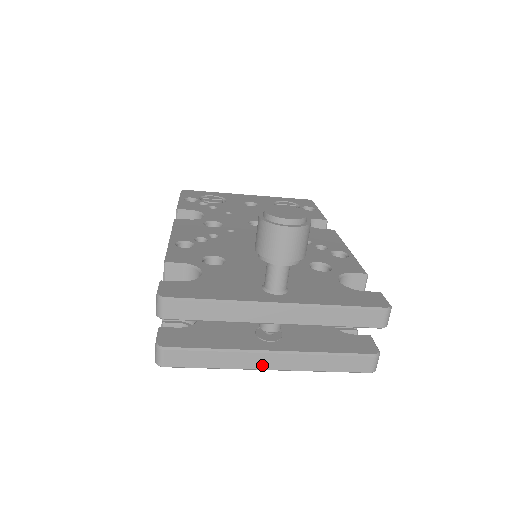
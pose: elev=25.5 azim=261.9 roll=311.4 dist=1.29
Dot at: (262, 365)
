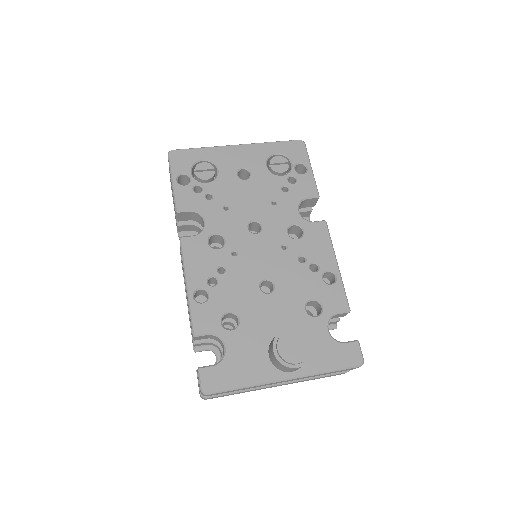
Dot at: occluded
